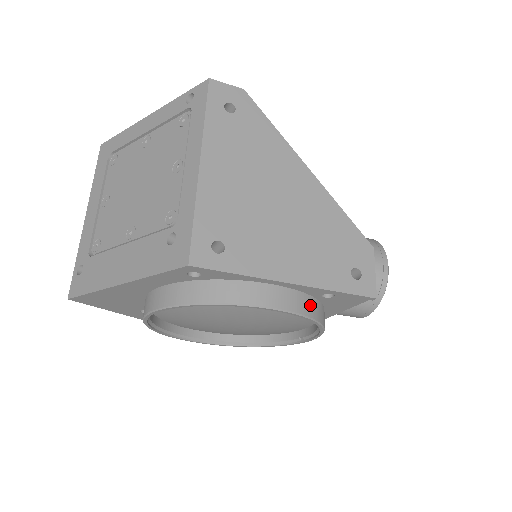
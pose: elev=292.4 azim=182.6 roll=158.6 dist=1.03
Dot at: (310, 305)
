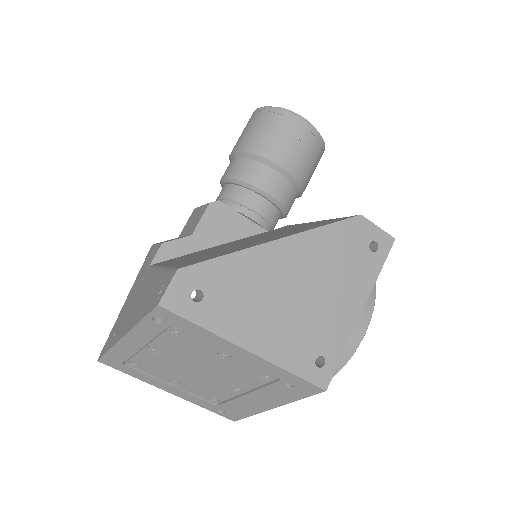
Dot at: occluded
